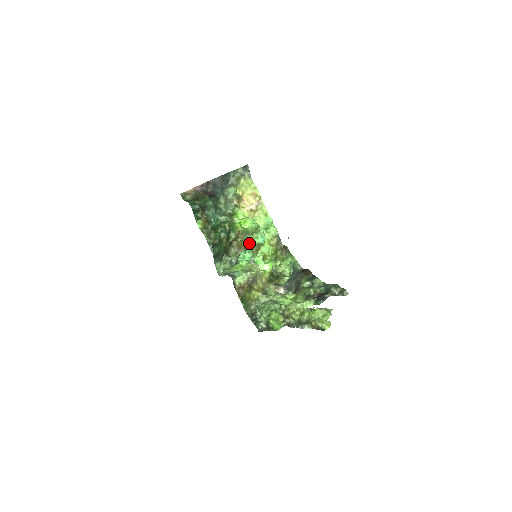
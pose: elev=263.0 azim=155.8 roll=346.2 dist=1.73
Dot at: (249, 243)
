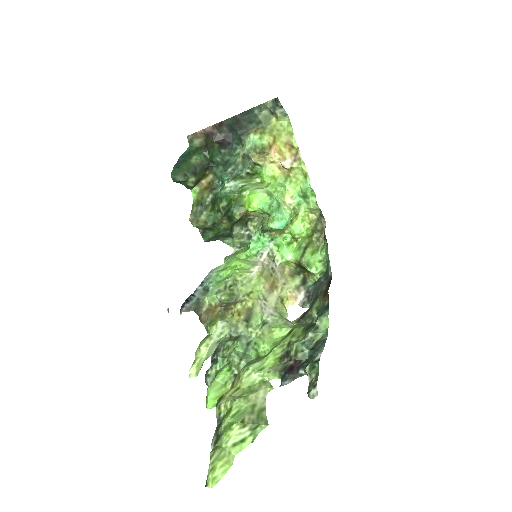
Dot at: (262, 225)
